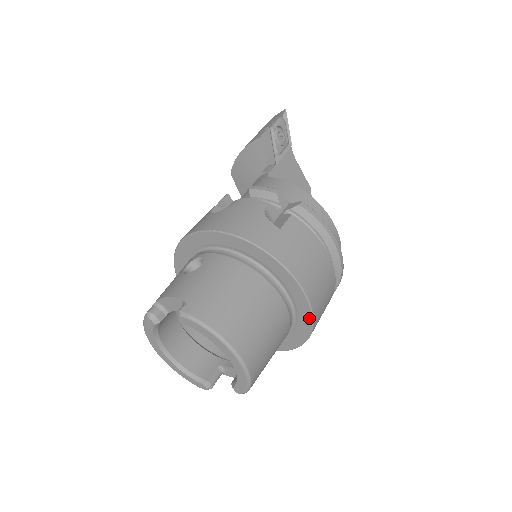
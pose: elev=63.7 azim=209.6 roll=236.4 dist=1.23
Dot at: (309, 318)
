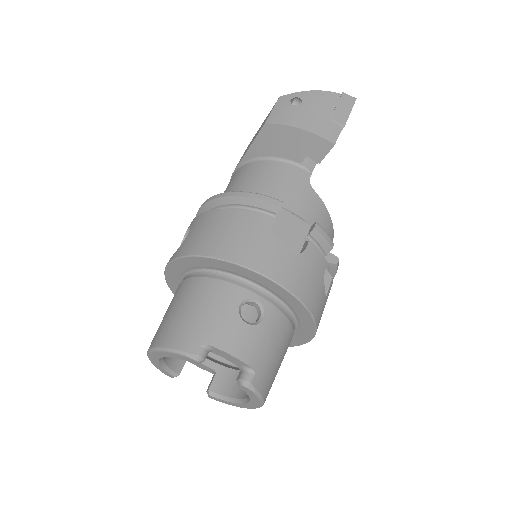
Dot at: occluded
